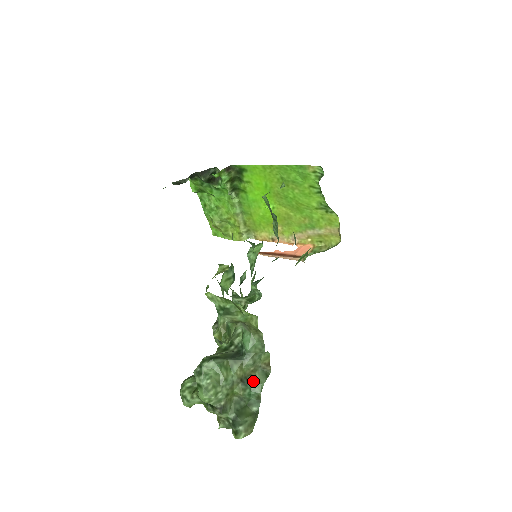
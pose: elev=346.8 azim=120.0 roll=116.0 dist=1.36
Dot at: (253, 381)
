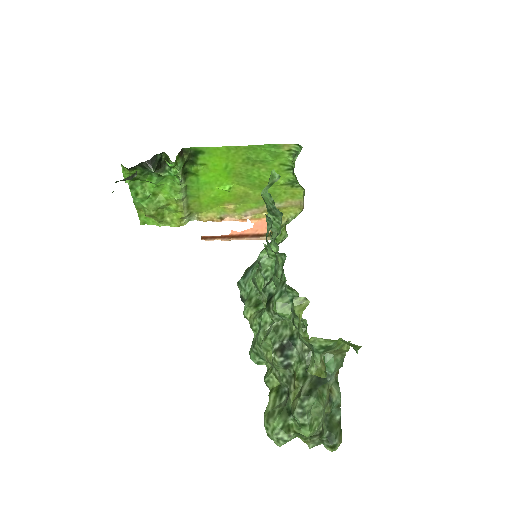
Dot at: (333, 394)
